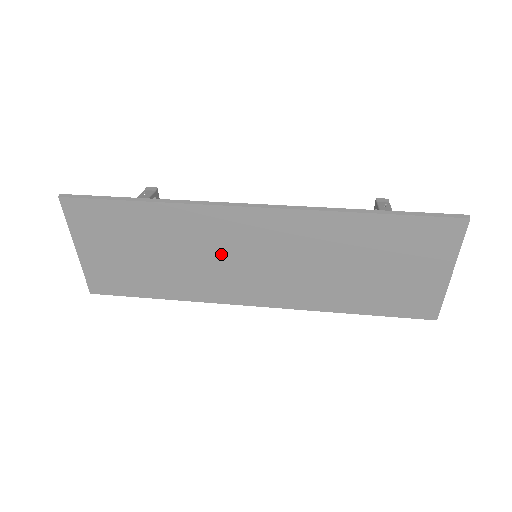
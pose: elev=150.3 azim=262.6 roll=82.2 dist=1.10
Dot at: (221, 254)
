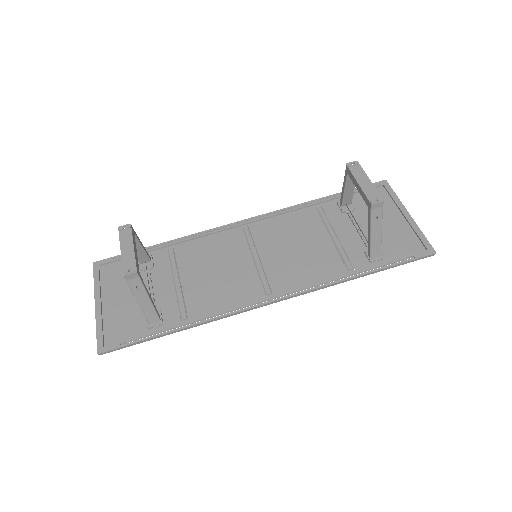
Dot at: (230, 272)
